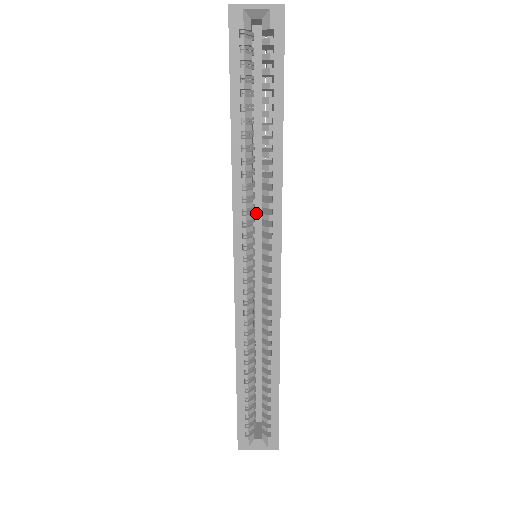
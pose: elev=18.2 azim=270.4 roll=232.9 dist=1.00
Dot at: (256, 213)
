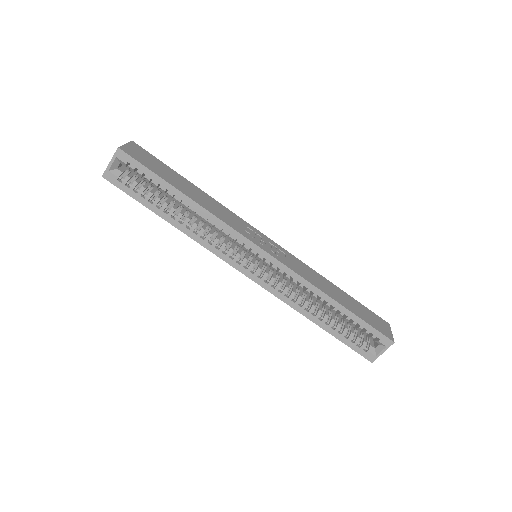
Dot at: occluded
